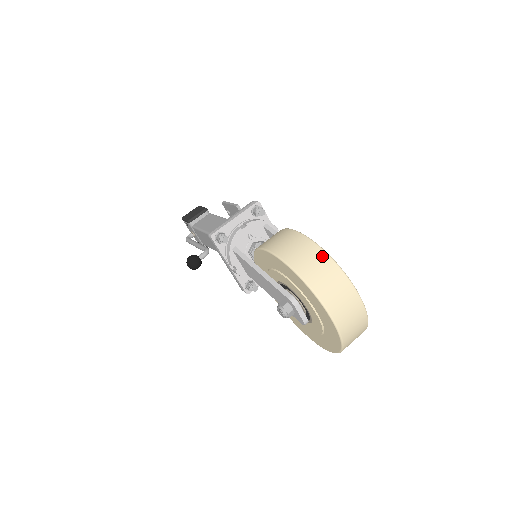
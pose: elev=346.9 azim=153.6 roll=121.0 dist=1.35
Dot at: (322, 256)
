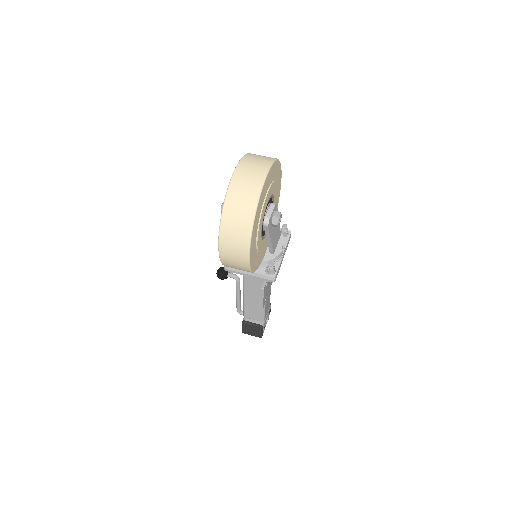
Dot at: occluded
